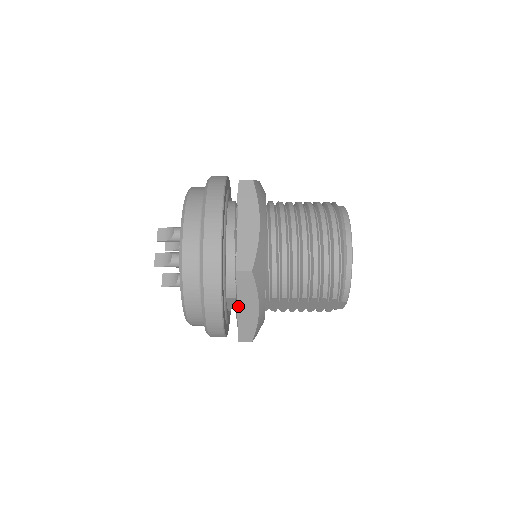
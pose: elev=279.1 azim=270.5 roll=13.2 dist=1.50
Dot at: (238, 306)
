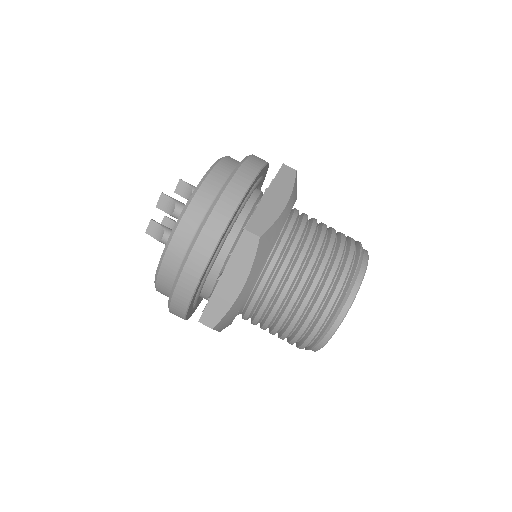
Dot at: occluded
